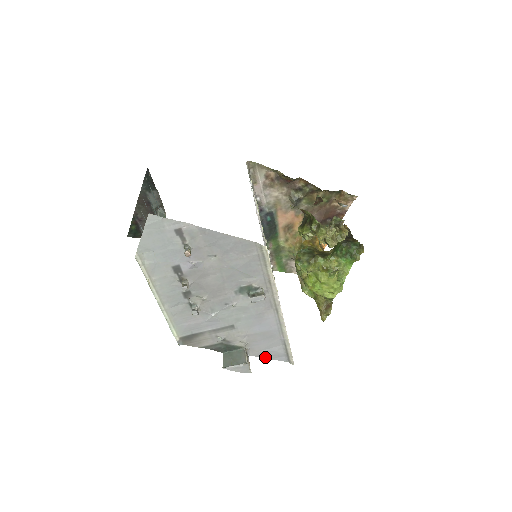
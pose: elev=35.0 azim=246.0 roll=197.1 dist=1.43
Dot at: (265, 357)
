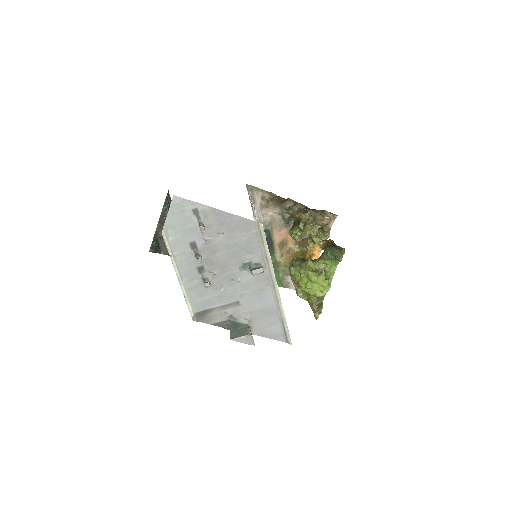
Dot at: (266, 337)
